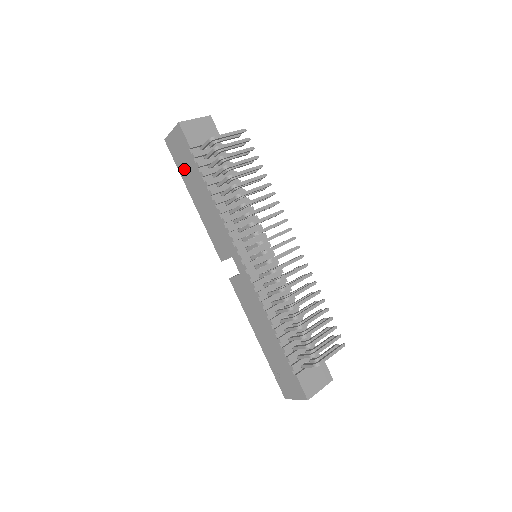
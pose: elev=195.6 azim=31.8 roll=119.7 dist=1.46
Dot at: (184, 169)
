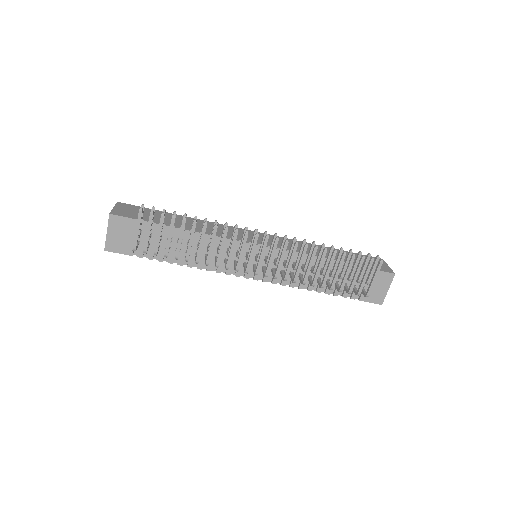
Dot at: occluded
